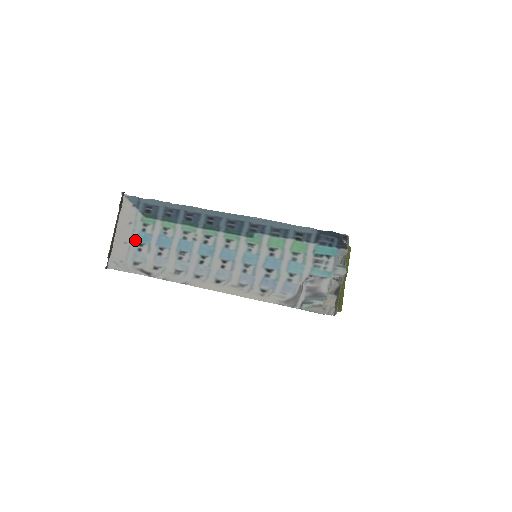
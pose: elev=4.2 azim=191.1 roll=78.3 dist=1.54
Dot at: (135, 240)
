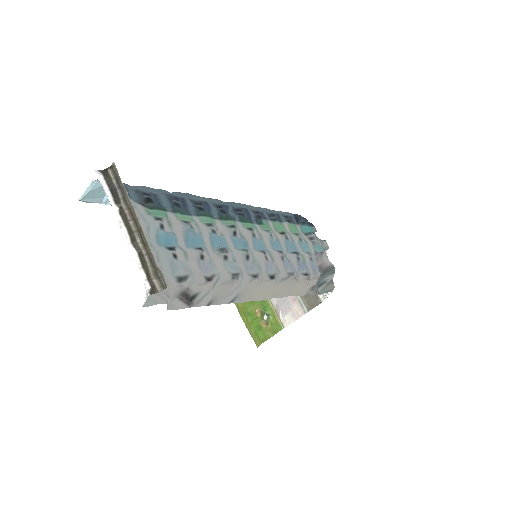
Dot at: (157, 244)
